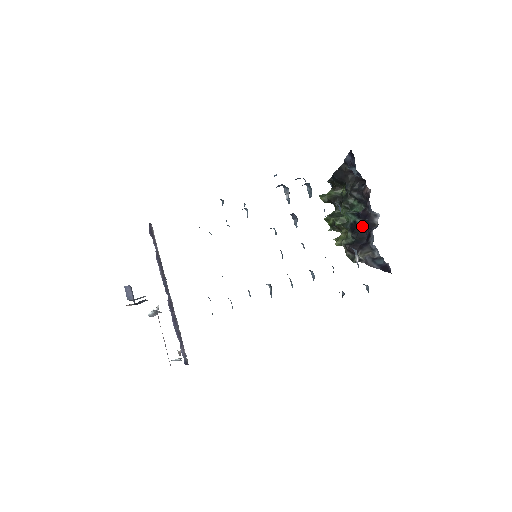
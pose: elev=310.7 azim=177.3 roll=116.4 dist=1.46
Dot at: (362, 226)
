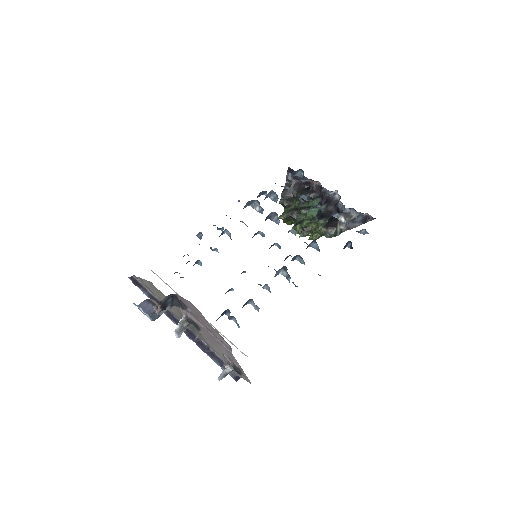
Dot at: (328, 208)
